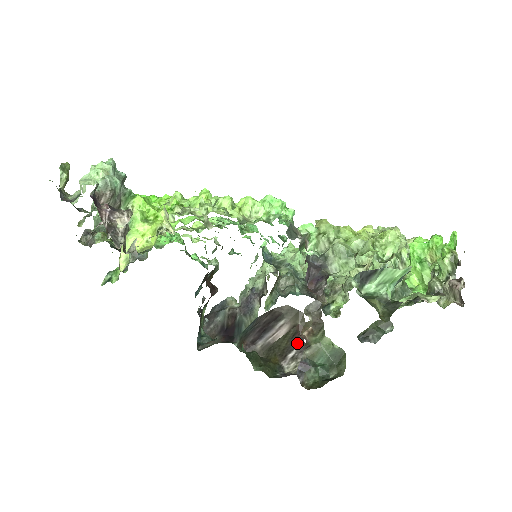
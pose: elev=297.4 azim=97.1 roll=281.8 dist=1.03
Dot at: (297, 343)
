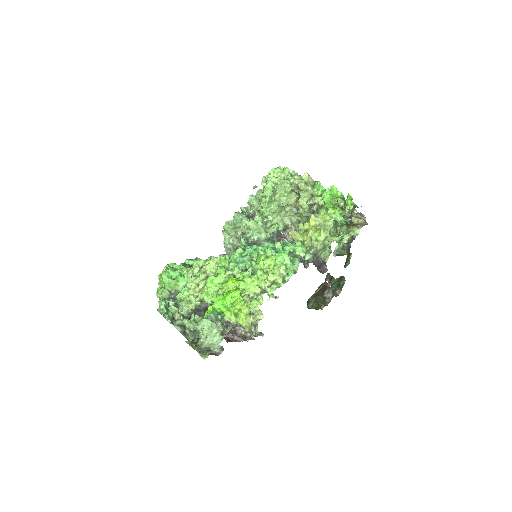
Dot at: (327, 289)
